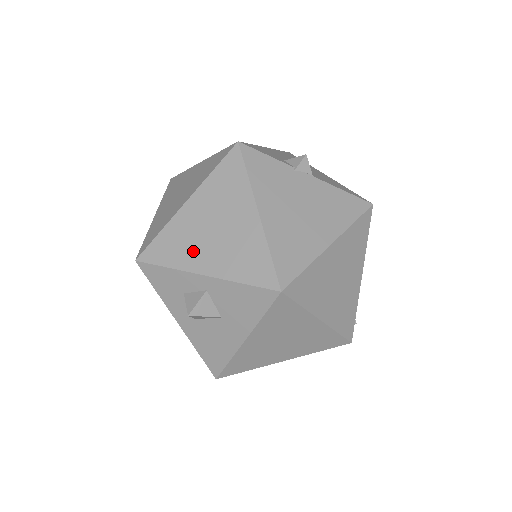
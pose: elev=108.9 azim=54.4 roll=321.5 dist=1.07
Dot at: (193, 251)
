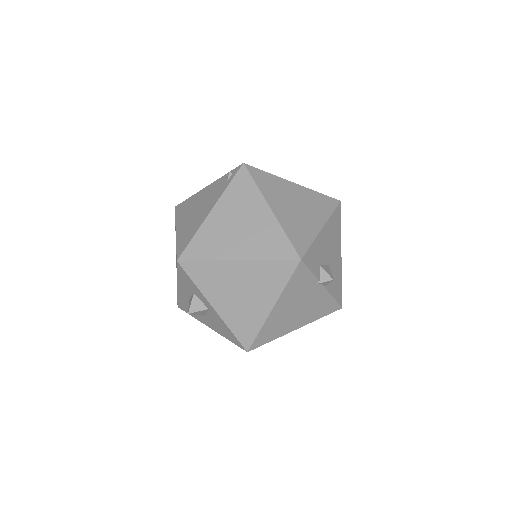
Dot at: (218, 291)
